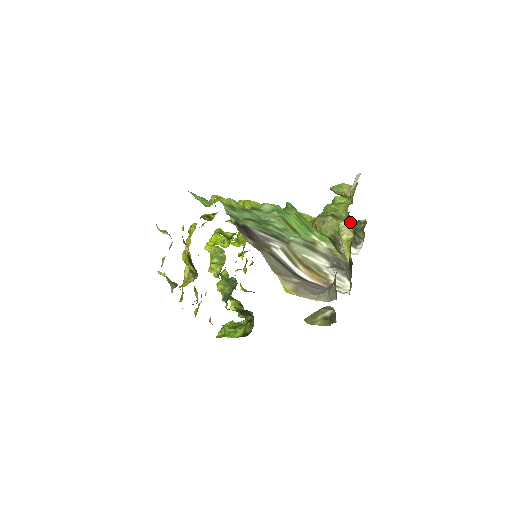
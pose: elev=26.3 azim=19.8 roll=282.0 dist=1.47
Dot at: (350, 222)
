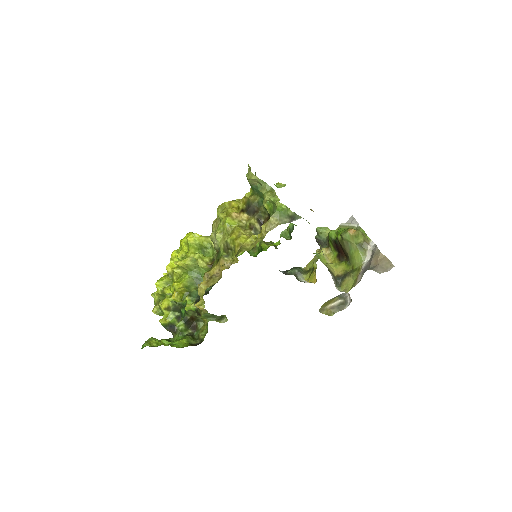
Dot at: (329, 253)
